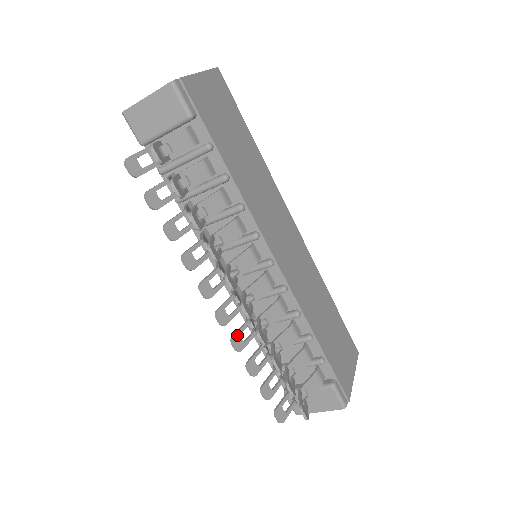
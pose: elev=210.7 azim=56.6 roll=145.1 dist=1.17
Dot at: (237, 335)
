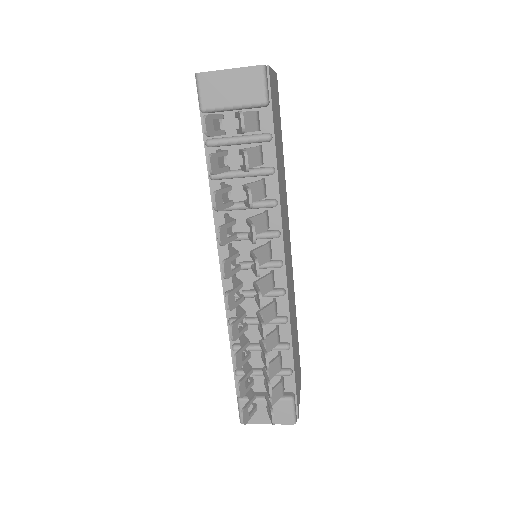
Dot at: (236, 323)
